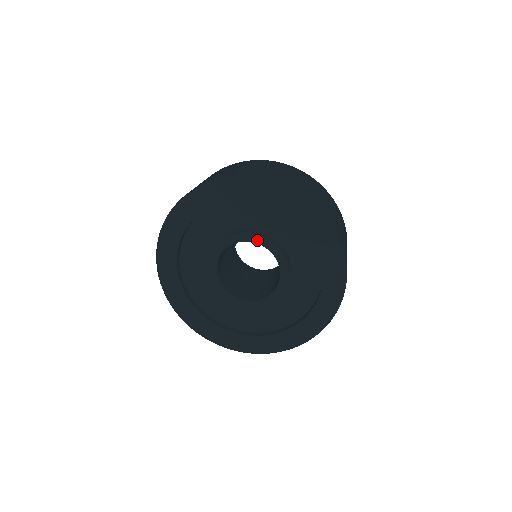
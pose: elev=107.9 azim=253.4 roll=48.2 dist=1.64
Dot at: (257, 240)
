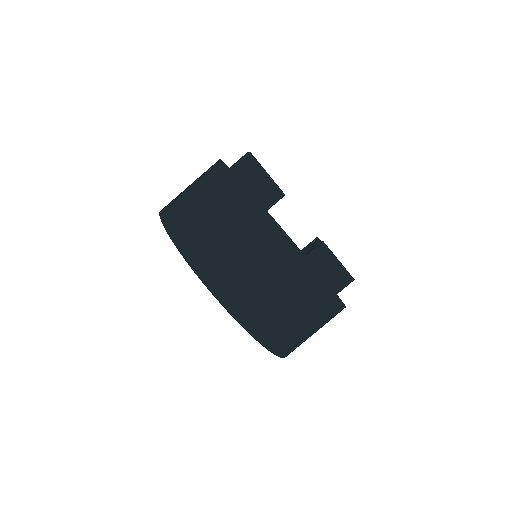
Dot at: occluded
